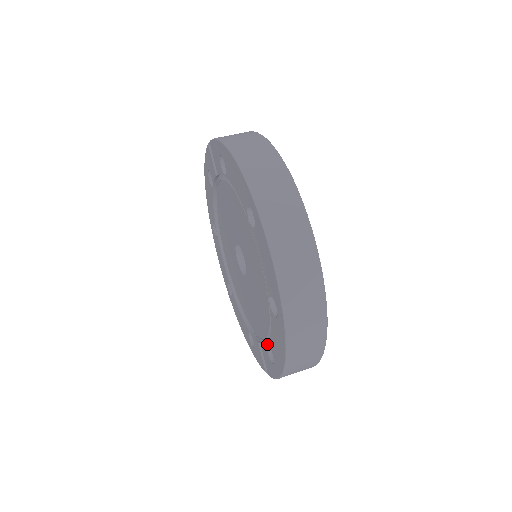
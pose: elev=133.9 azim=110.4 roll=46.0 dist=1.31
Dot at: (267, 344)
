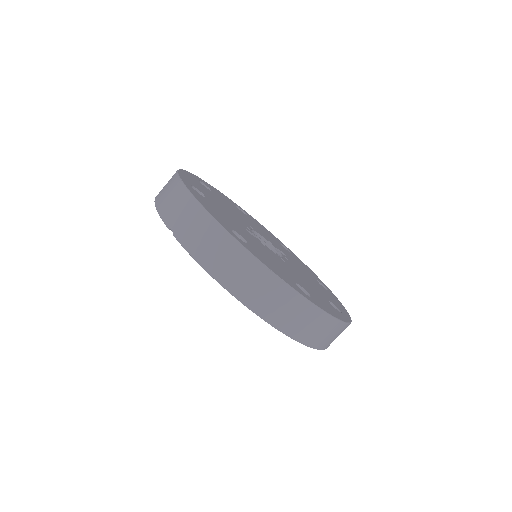
Dot at: occluded
